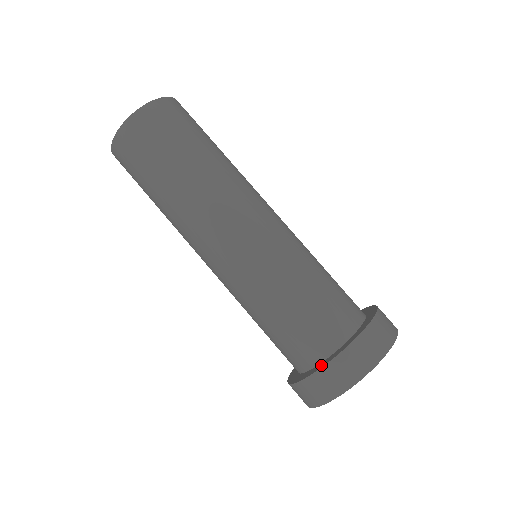
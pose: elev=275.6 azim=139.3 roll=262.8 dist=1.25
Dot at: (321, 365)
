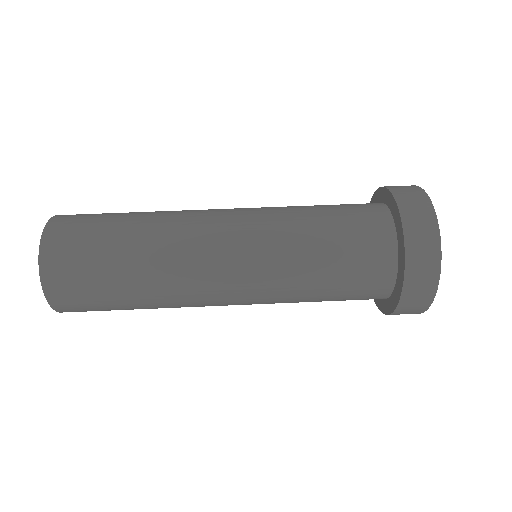
Dot at: (400, 236)
